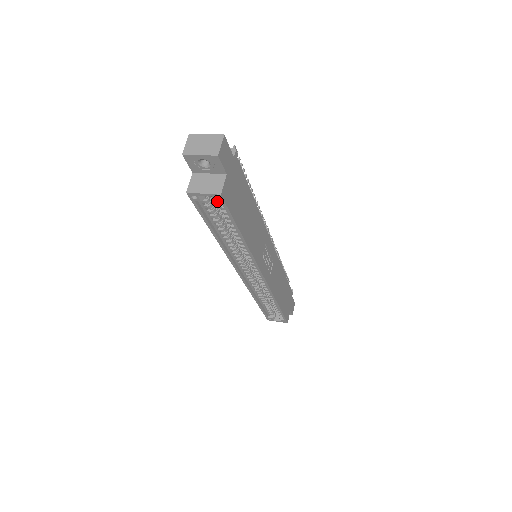
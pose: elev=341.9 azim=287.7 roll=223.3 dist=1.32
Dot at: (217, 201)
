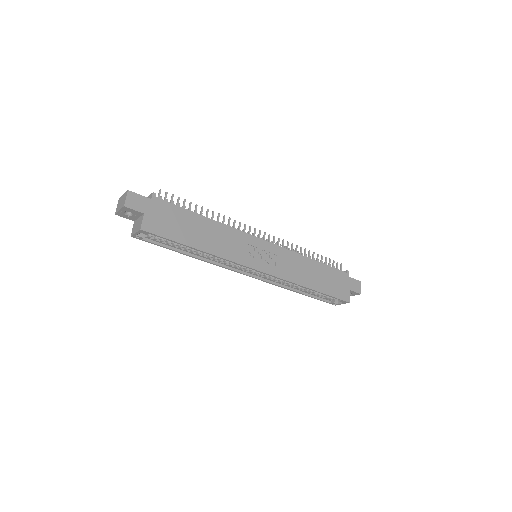
Dot at: (147, 234)
